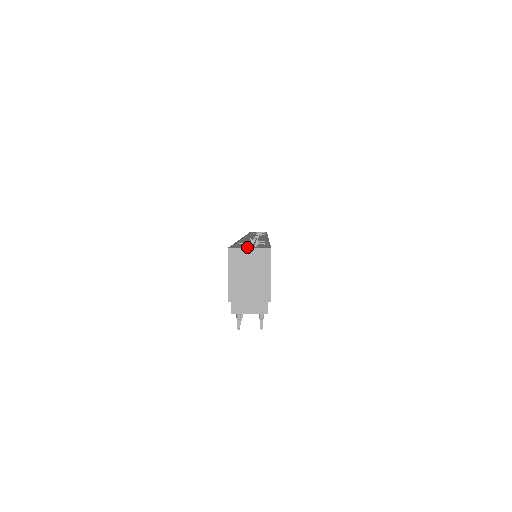
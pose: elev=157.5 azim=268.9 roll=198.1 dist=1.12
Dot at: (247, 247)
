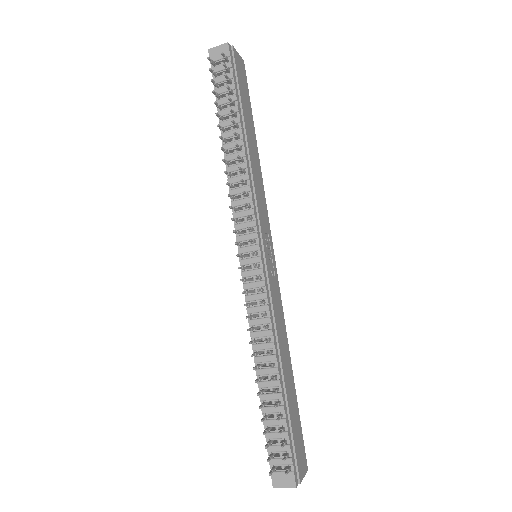
Dot at: occluded
